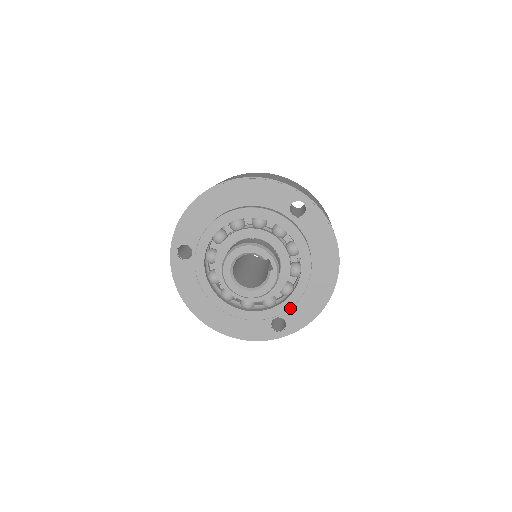
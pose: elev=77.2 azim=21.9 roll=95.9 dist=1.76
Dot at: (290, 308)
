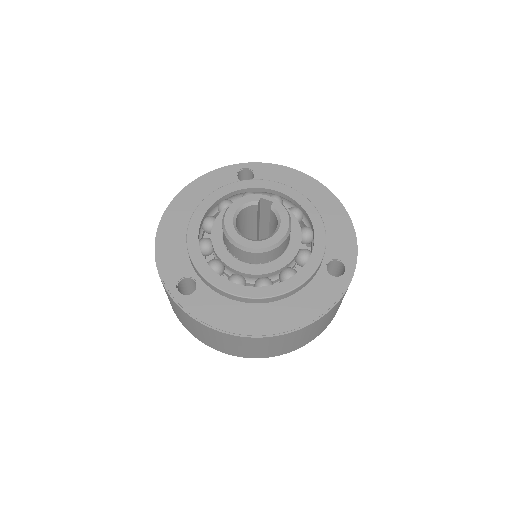
Dot at: (327, 246)
